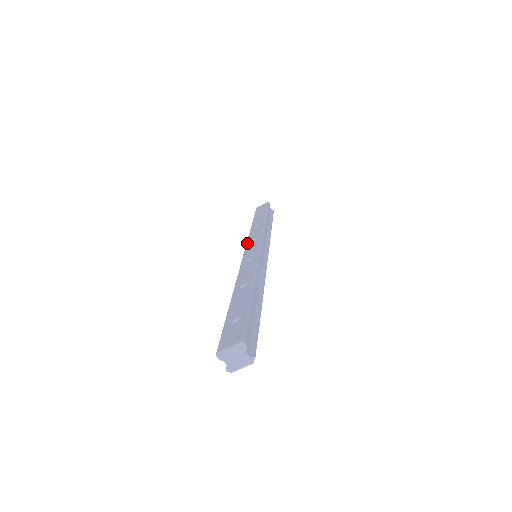
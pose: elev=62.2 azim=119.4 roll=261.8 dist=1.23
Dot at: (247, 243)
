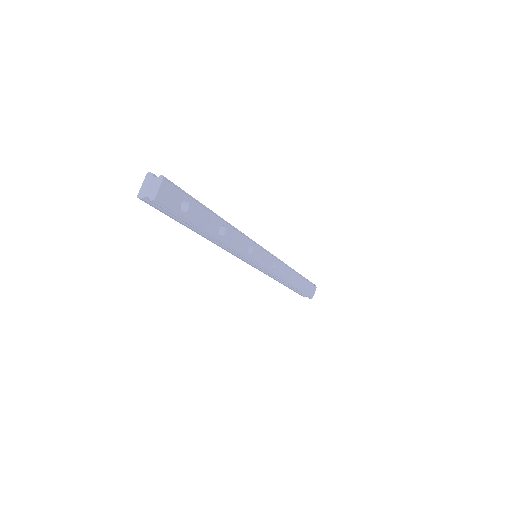
Dot at: occluded
